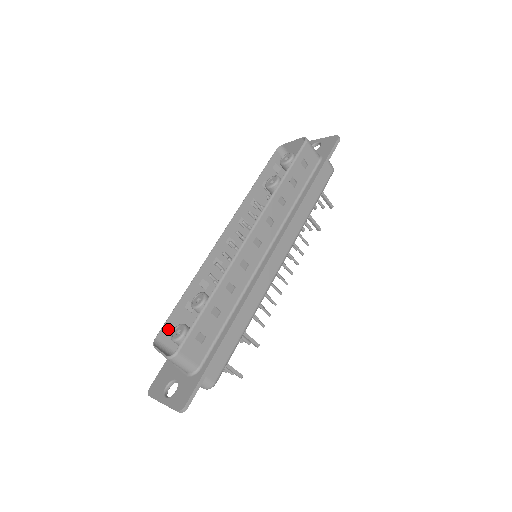
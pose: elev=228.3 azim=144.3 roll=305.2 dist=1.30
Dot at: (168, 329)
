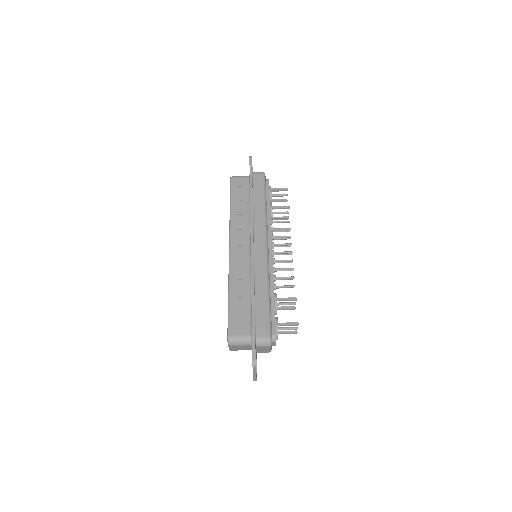
Dot at: occluded
